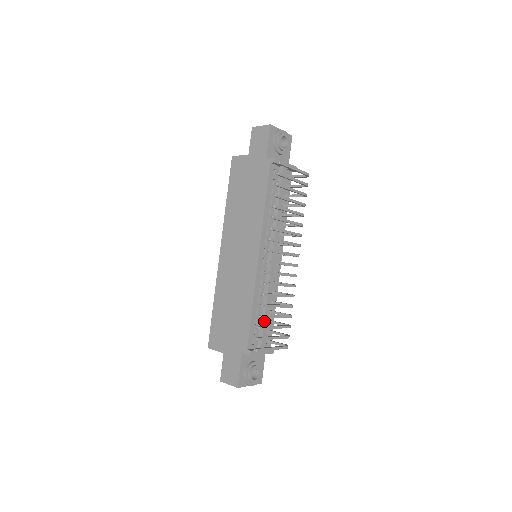
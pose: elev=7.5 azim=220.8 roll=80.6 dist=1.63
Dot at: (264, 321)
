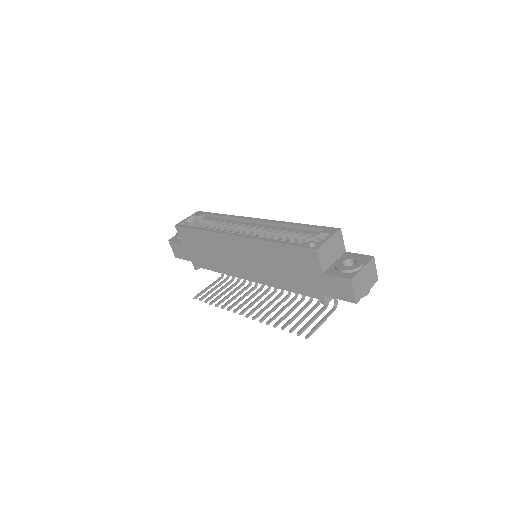
Dot at: occluded
